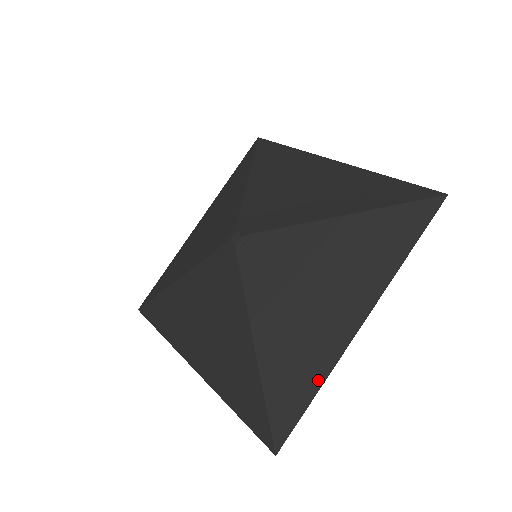
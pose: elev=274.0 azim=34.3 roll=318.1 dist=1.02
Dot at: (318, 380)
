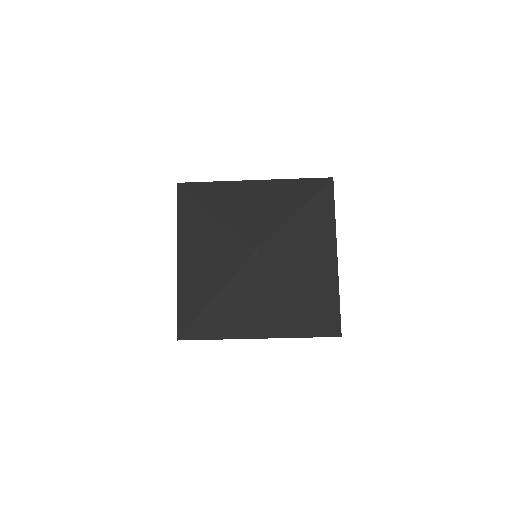
Dot at: (220, 337)
